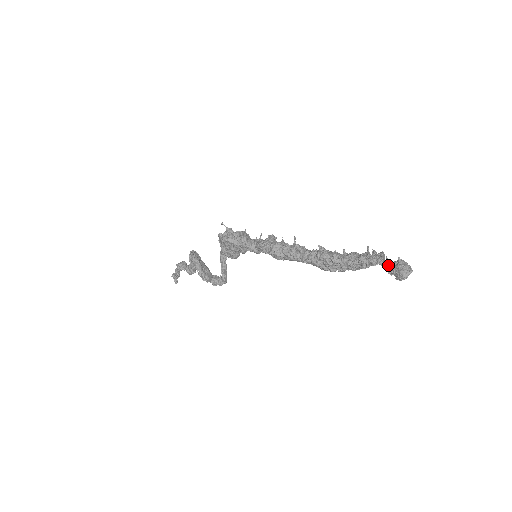
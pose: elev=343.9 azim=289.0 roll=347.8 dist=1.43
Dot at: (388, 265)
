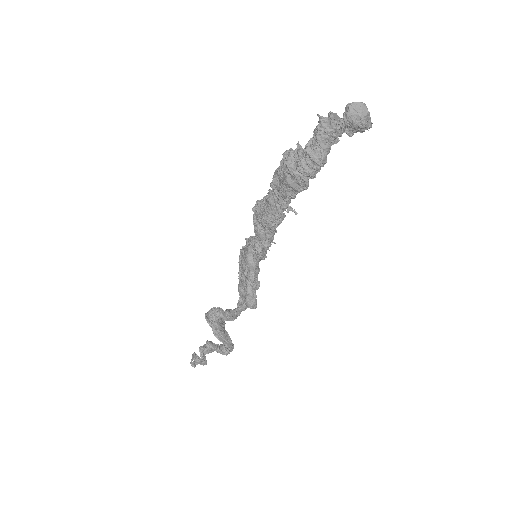
Dot at: occluded
